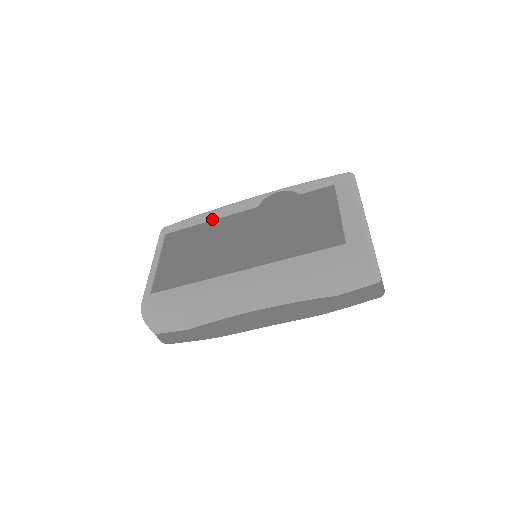
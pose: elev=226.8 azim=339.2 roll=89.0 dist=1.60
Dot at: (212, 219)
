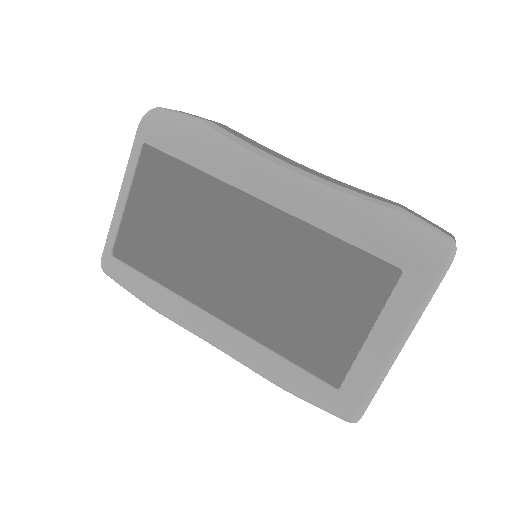
Dot at: (211, 175)
